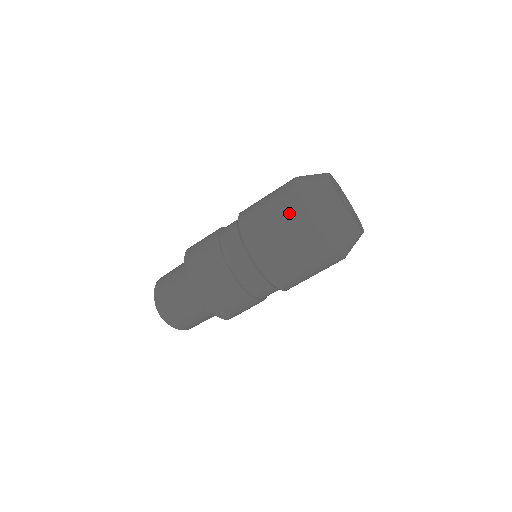
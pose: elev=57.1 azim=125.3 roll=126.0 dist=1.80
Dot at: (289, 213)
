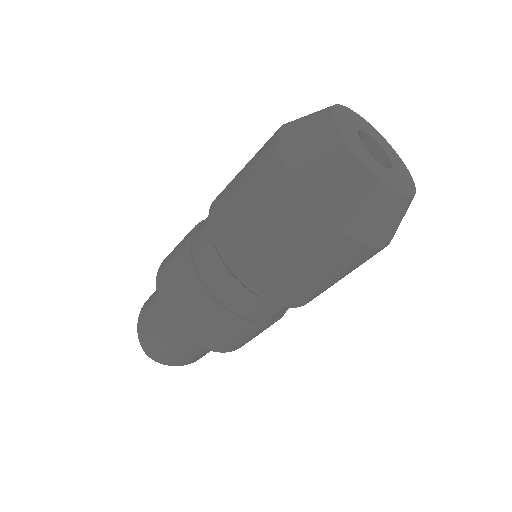
Dot at: (269, 193)
